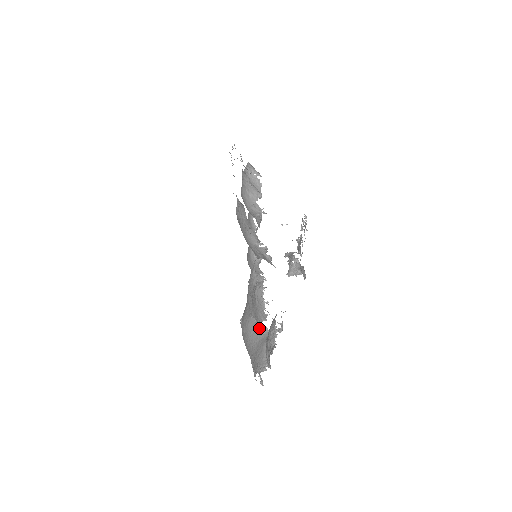
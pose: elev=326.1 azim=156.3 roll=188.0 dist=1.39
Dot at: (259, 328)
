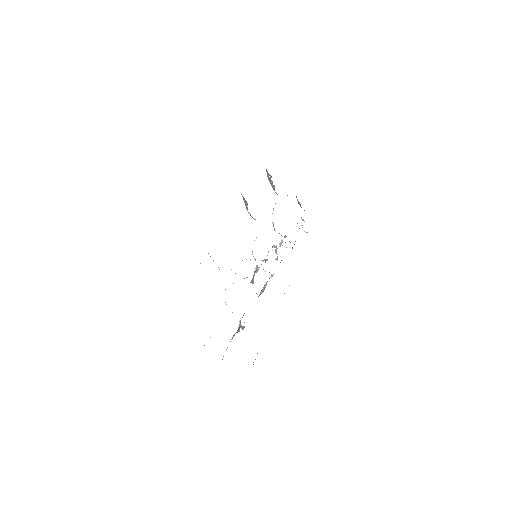
Dot at: (240, 321)
